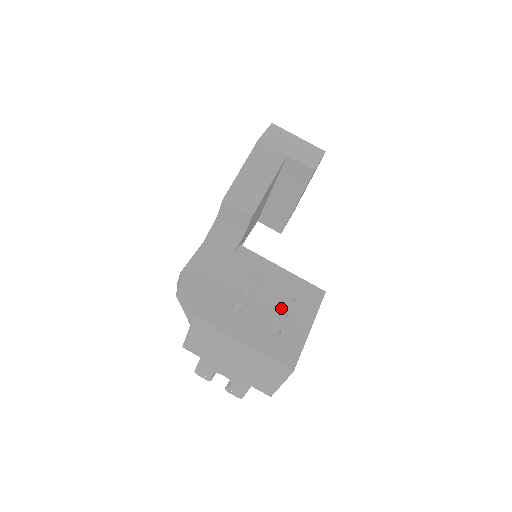
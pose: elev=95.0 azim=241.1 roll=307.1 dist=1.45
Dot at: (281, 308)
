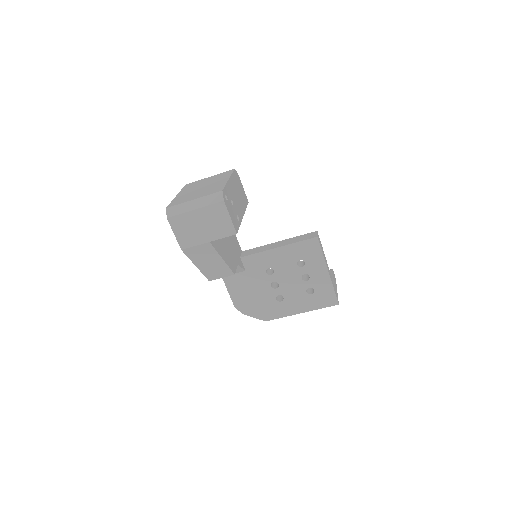
Dot at: (301, 276)
